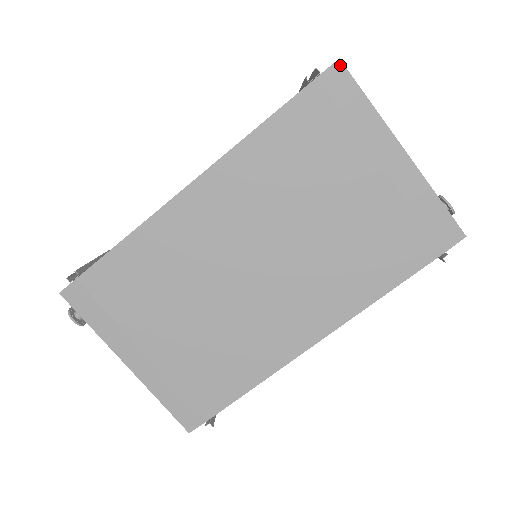
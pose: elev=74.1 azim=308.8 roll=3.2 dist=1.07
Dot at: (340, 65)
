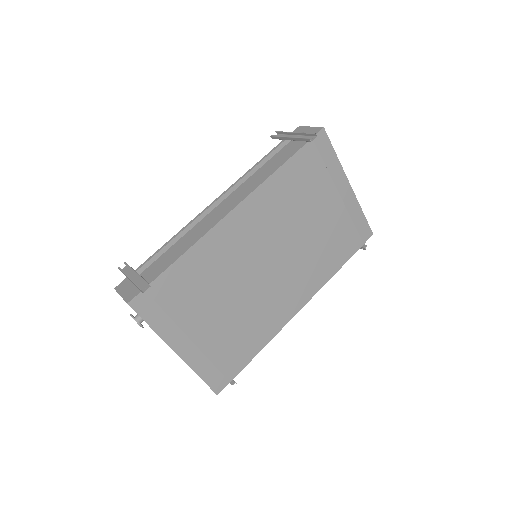
Dot at: (324, 131)
